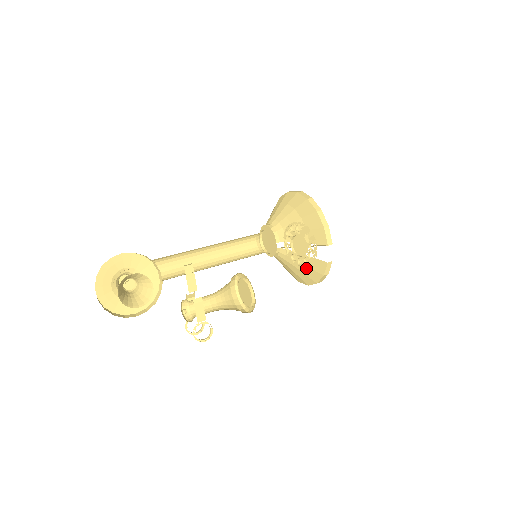
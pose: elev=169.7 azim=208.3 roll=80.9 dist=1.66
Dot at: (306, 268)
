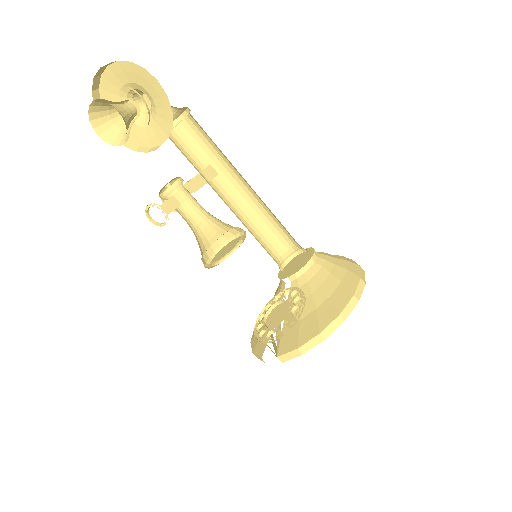
Dot at: occluded
